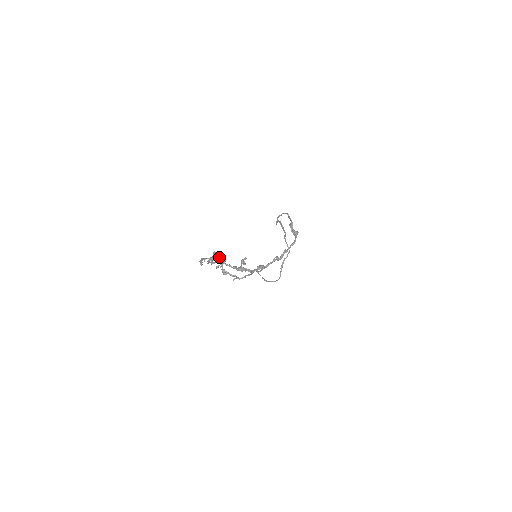
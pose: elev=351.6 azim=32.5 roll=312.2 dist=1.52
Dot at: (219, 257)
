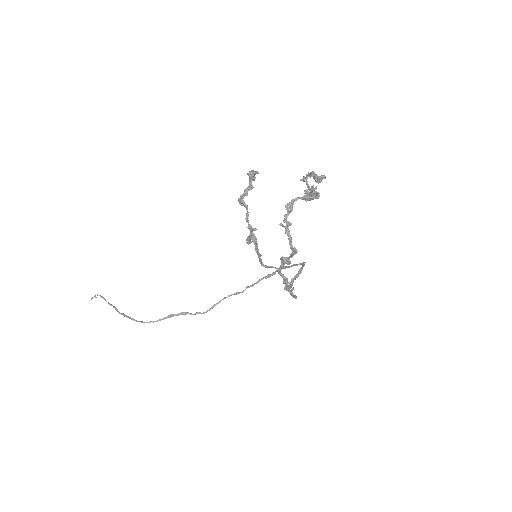
Dot at: (316, 188)
